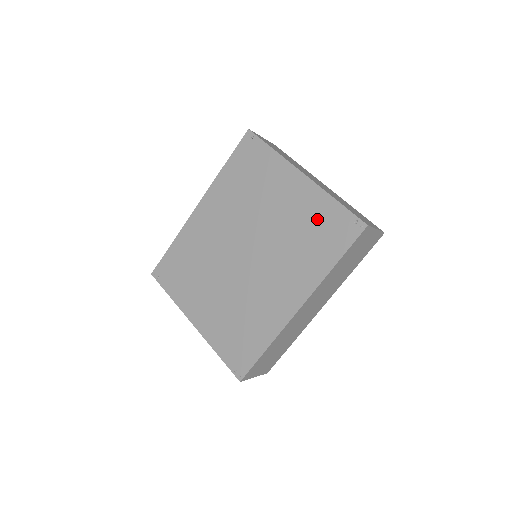
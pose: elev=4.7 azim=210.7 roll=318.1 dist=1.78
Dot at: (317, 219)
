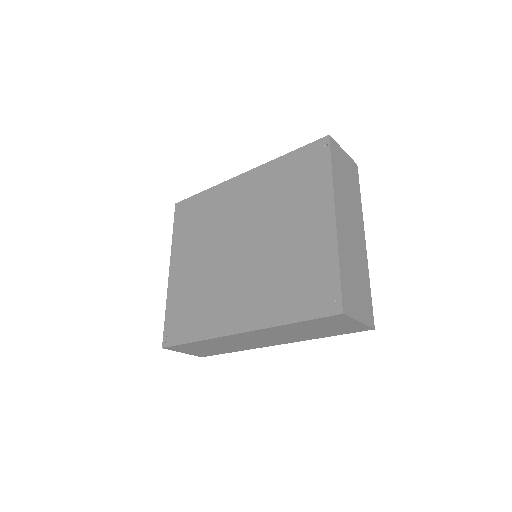
Dot at: (311, 269)
